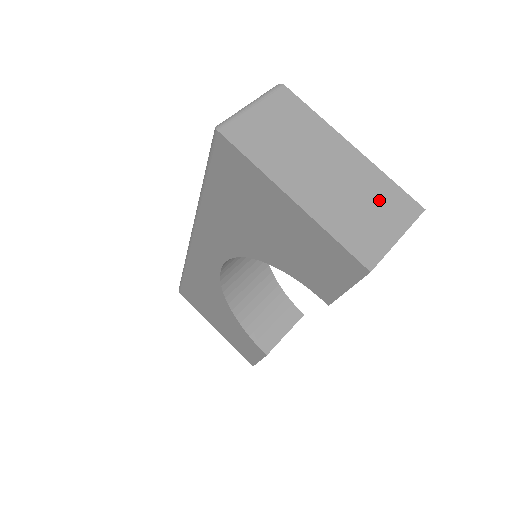
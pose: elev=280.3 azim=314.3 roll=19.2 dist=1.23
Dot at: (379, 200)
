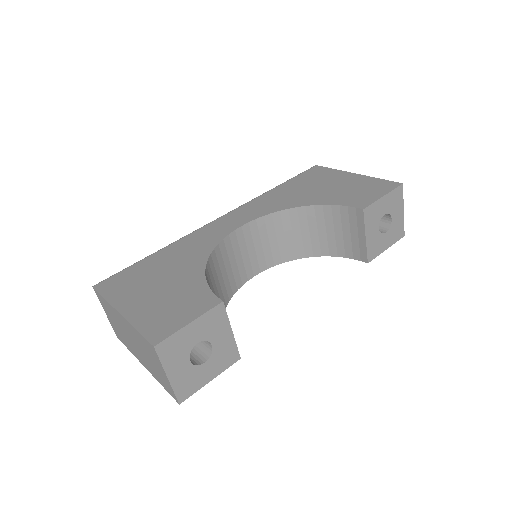
Dot at: occluded
